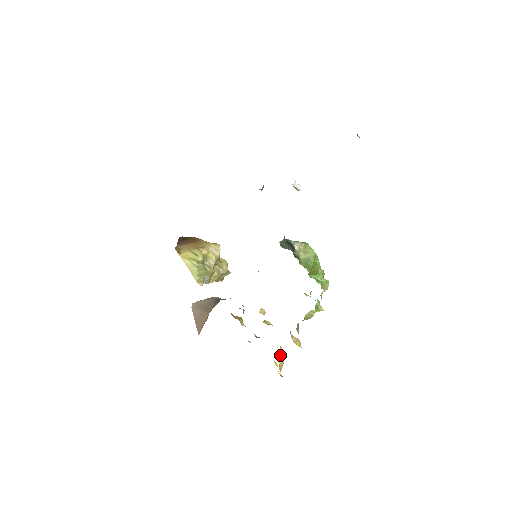
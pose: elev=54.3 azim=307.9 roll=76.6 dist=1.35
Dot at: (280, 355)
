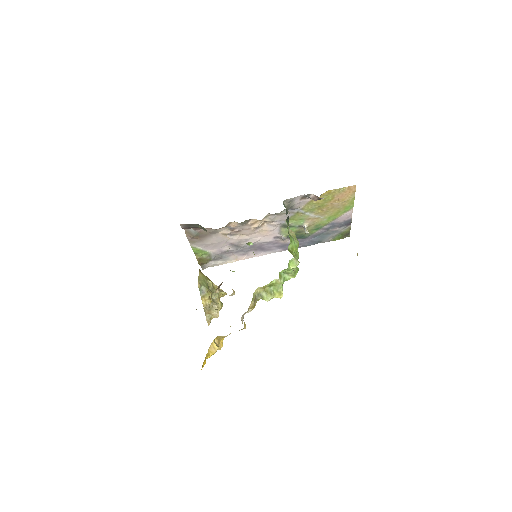
Dot at: (218, 343)
